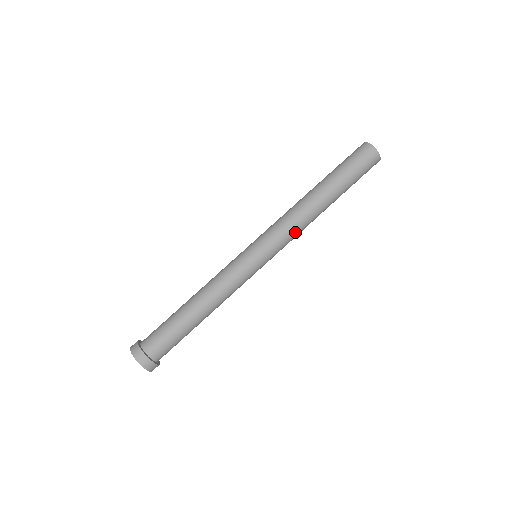
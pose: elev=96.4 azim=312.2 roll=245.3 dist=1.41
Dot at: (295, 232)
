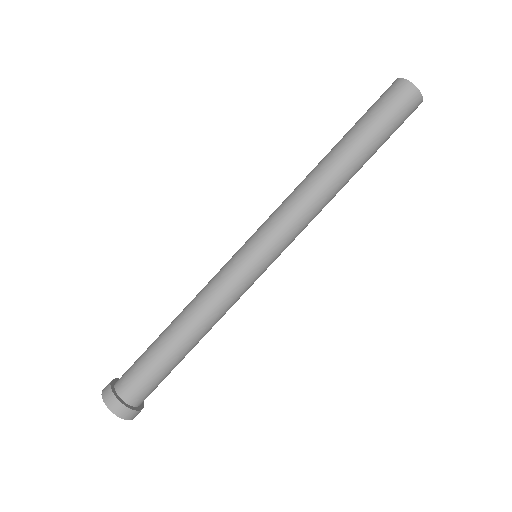
Dot at: (305, 217)
